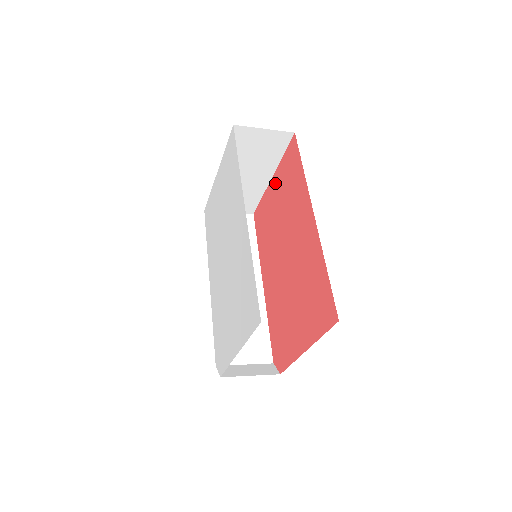
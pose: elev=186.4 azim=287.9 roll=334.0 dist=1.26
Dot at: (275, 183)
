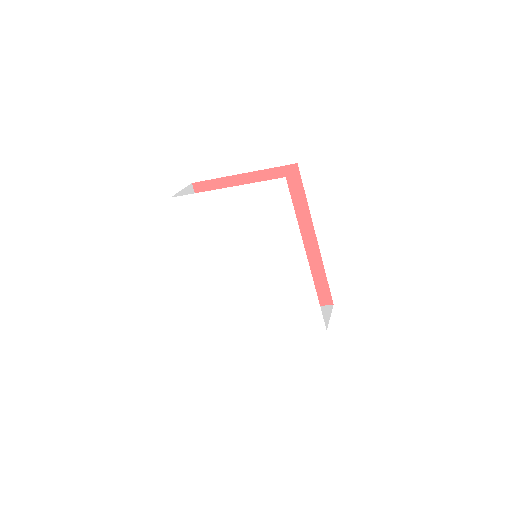
Dot at: (250, 182)
